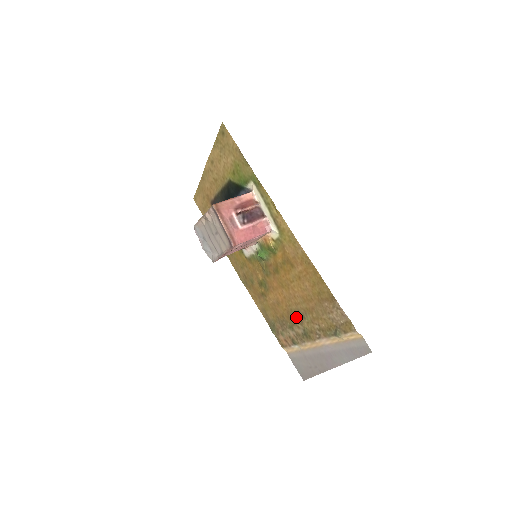
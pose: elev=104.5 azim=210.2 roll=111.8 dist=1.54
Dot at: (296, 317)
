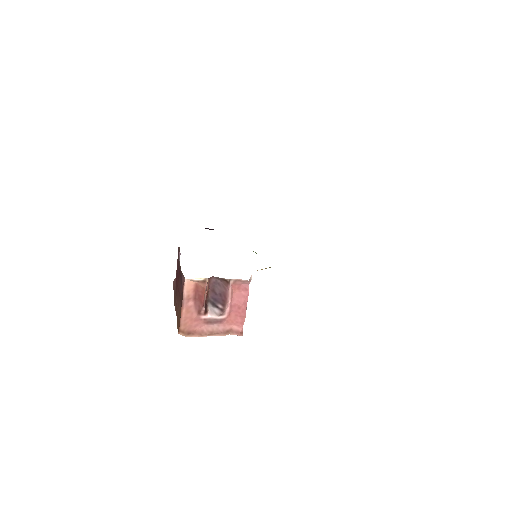
Dot at: occluded
